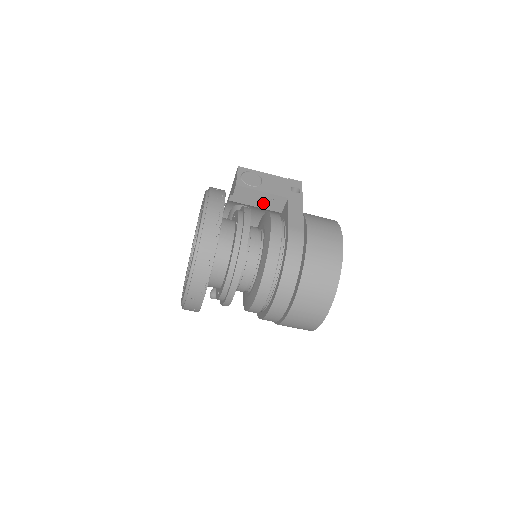
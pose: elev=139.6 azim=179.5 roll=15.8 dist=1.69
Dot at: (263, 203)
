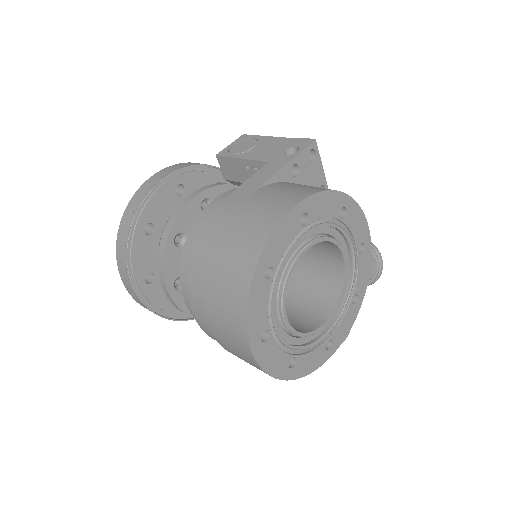
Dot at: occluded
